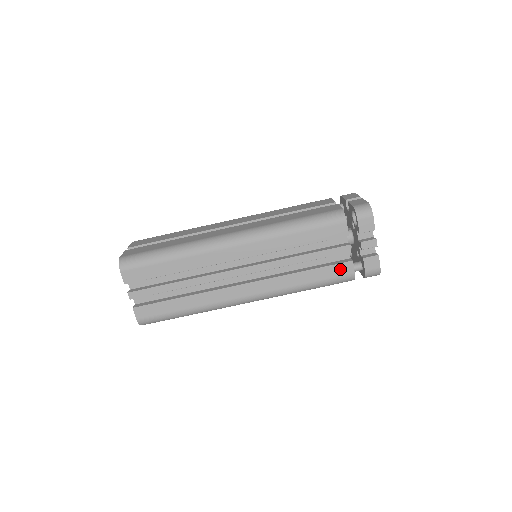
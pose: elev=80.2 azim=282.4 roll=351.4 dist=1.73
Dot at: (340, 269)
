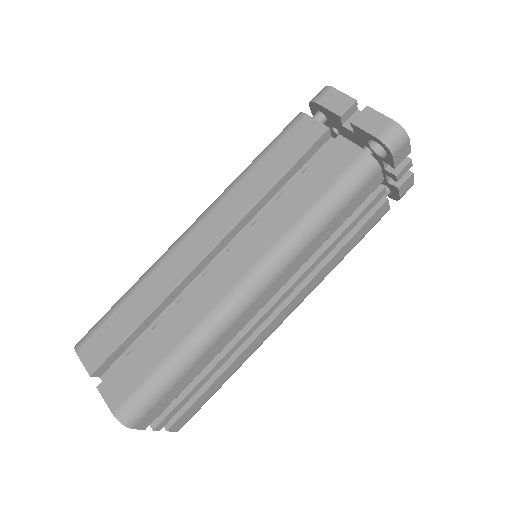
Dot at: (376, 217)
